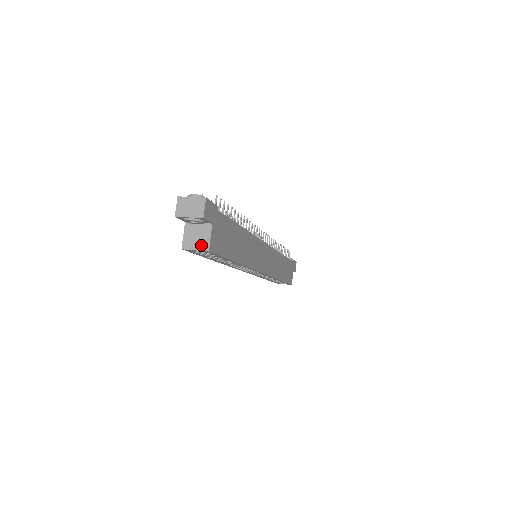
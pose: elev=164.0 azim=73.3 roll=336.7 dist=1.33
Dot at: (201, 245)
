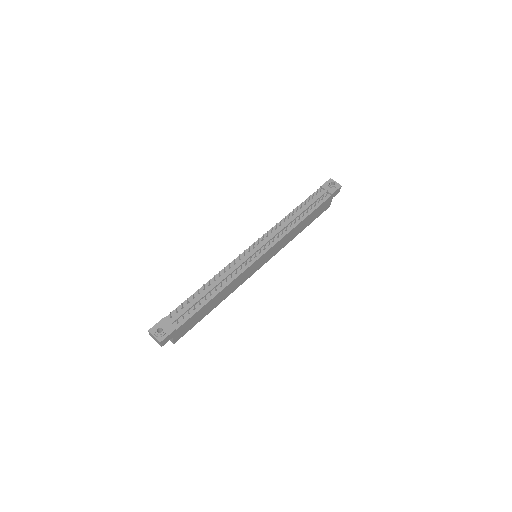
Dot at: (170, 339)
